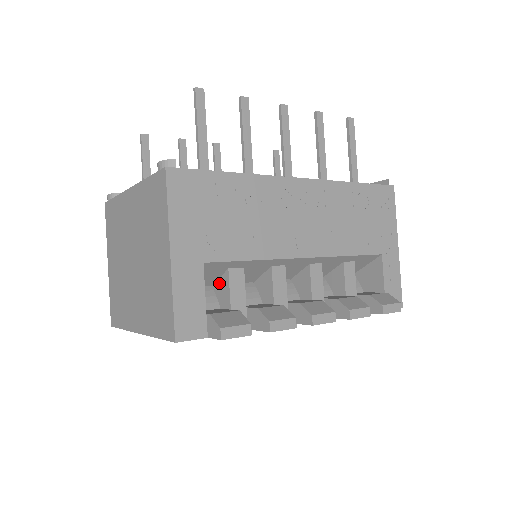
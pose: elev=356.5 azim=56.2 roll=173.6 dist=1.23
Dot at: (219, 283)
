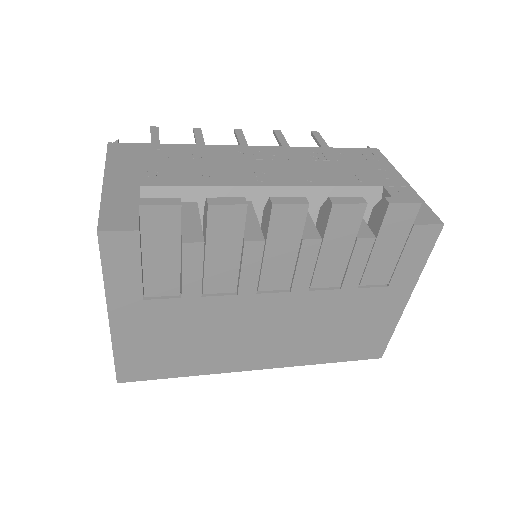
Dot at: occluded
